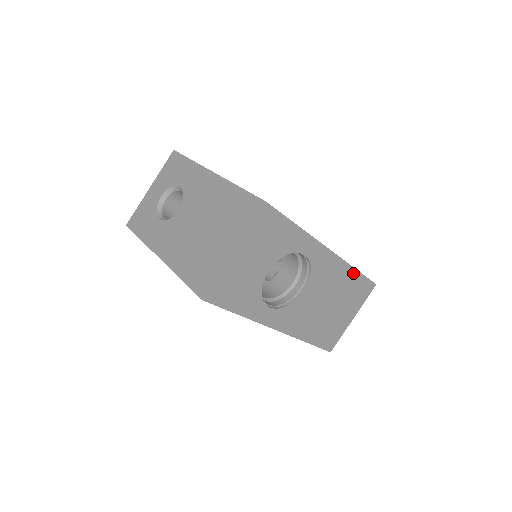
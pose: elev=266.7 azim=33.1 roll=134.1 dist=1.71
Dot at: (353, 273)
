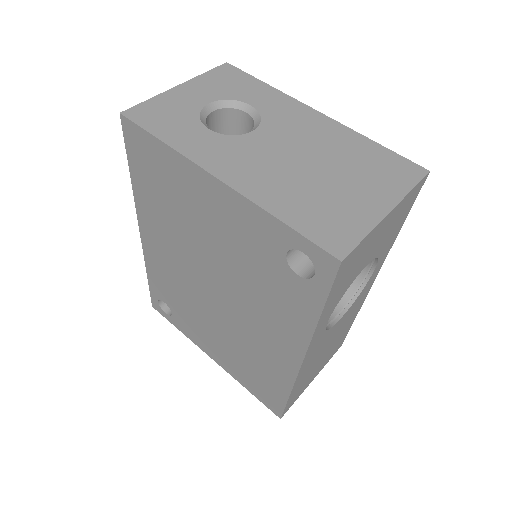
Dot at: (352, 320)
